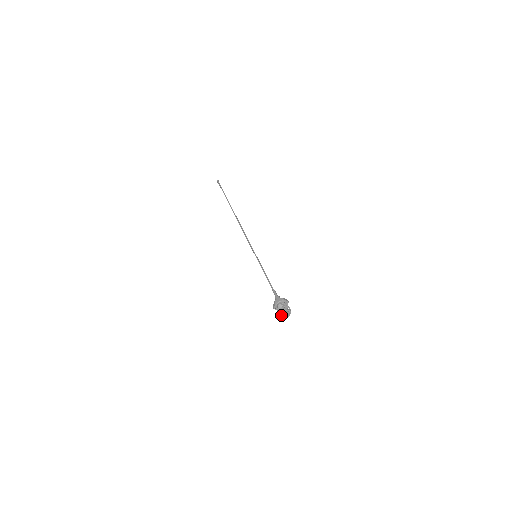
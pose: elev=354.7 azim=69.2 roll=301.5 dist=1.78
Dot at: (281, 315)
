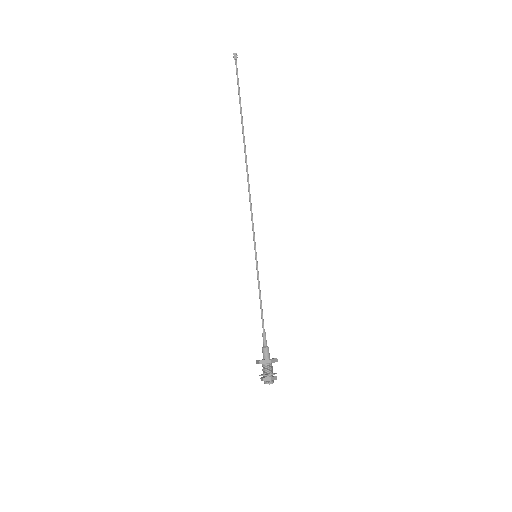
Dot at: (266, 380)
